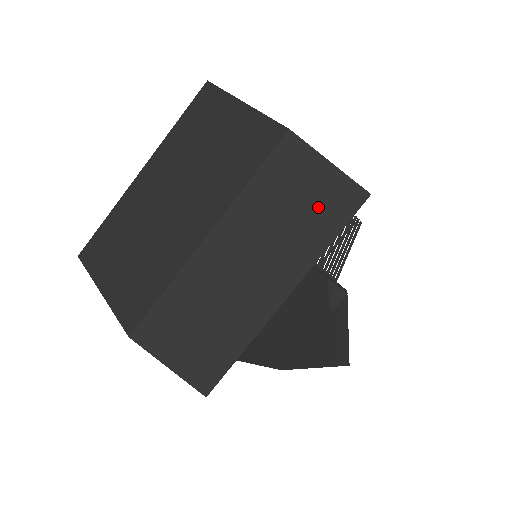
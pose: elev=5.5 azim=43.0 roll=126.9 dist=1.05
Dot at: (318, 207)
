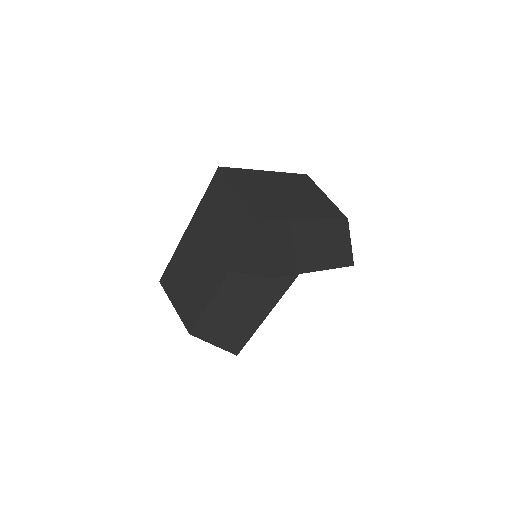
Dot at: (341, 252)
